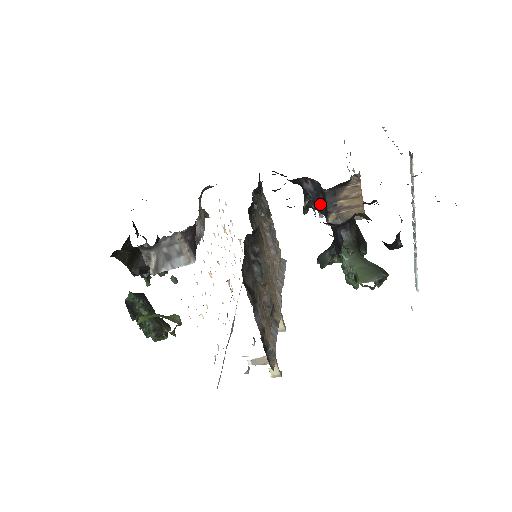
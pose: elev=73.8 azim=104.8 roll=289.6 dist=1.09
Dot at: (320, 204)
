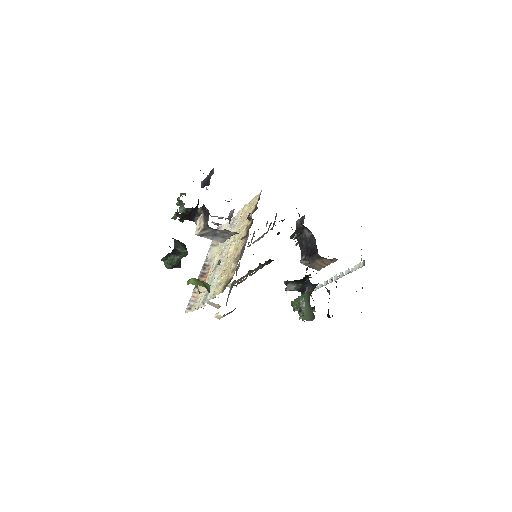
Dot at: (304, 245)
